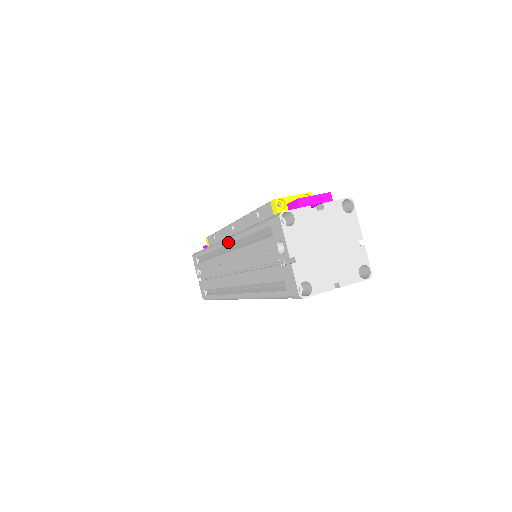
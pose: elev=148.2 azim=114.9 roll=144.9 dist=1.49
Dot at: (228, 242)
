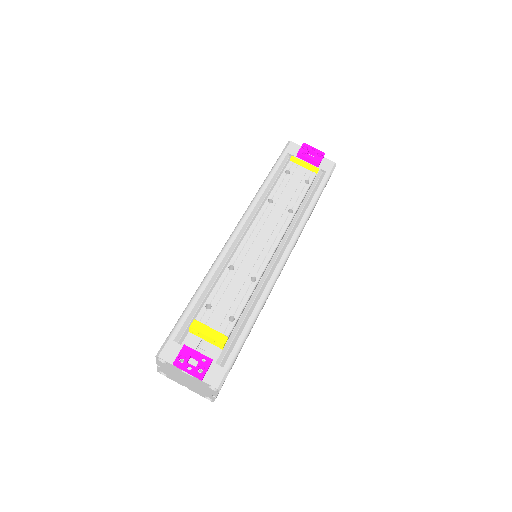
Dot at: (223, 247)
